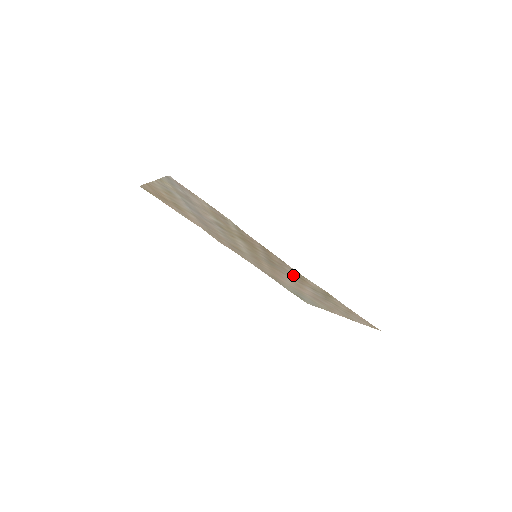
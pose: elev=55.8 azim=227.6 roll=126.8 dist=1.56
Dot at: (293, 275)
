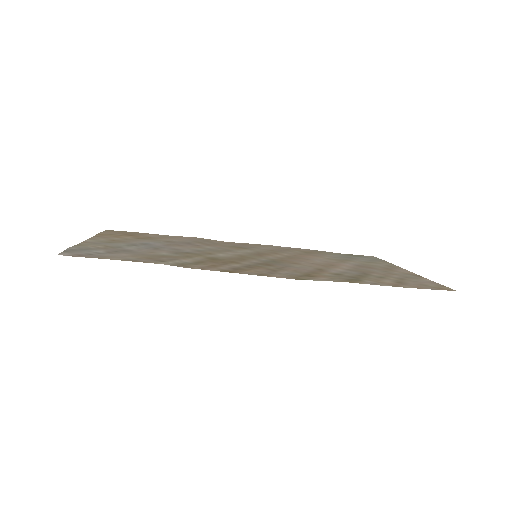
Dot at: (299, 271)
